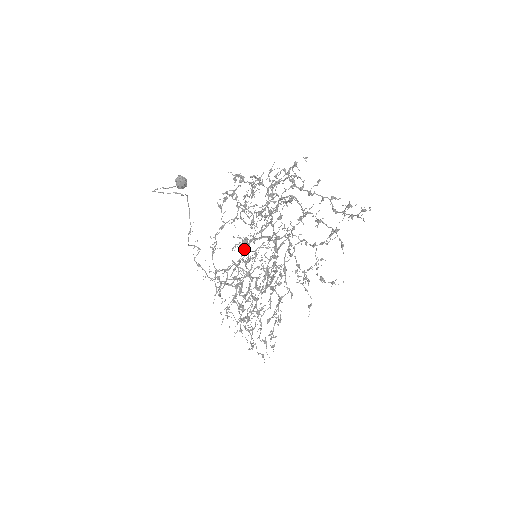
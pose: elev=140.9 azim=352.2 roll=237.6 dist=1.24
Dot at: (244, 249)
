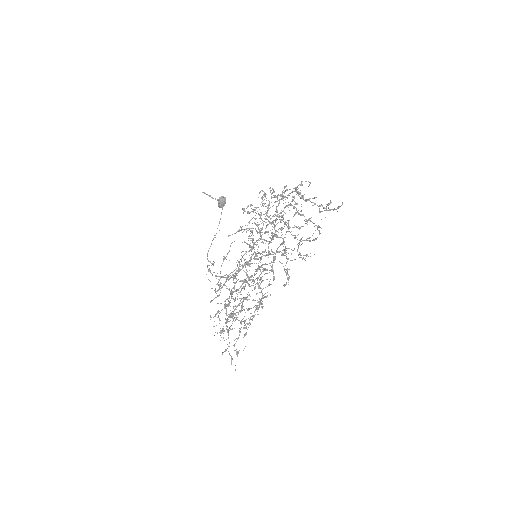
Dot at: (248, 262)
